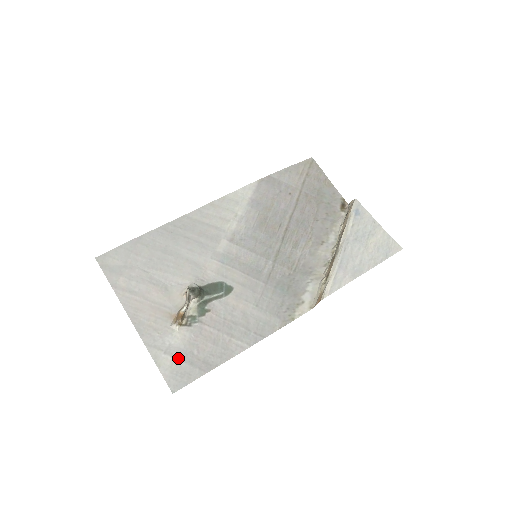
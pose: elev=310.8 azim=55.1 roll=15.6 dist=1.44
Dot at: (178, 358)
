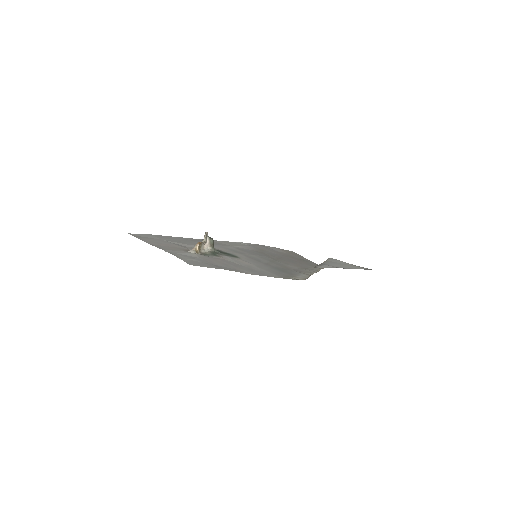
Dot at: (194, 259)
